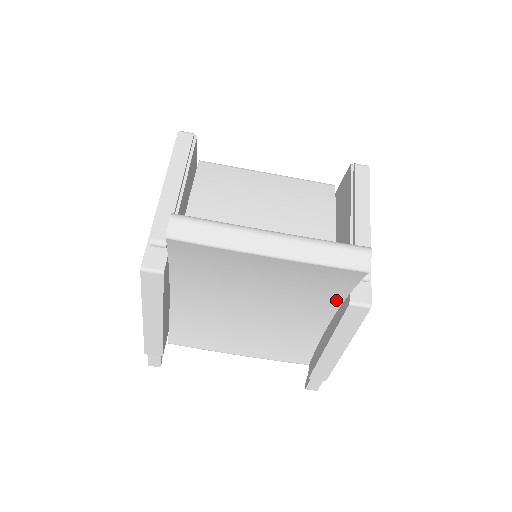
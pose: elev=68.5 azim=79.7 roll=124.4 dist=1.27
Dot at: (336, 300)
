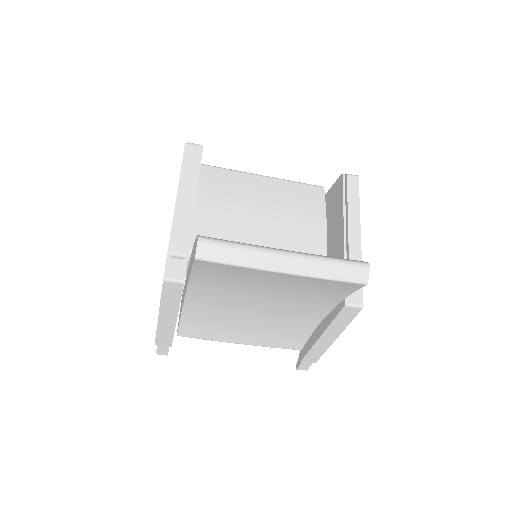
Dot at: (333, 302)
